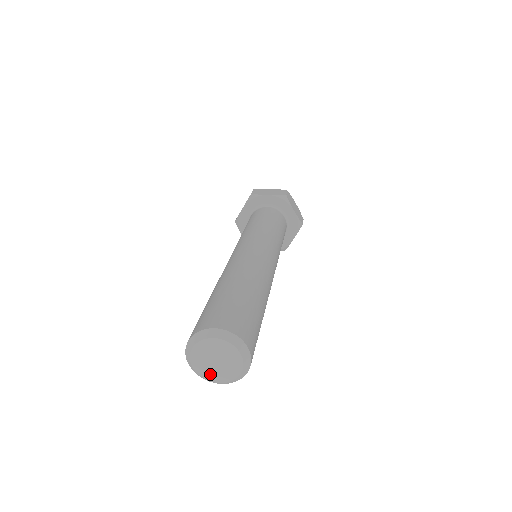
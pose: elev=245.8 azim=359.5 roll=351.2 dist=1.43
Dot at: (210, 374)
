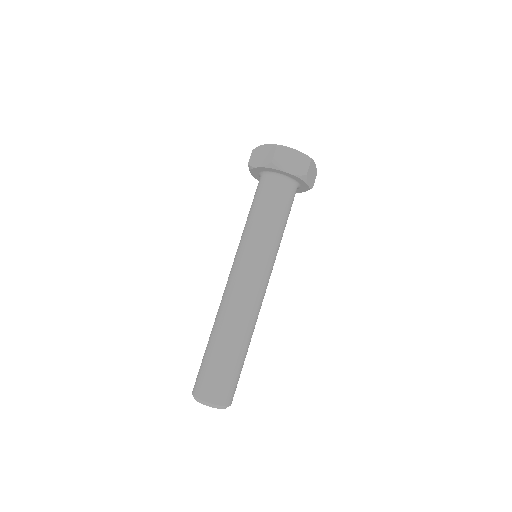
Dot at: occluded
